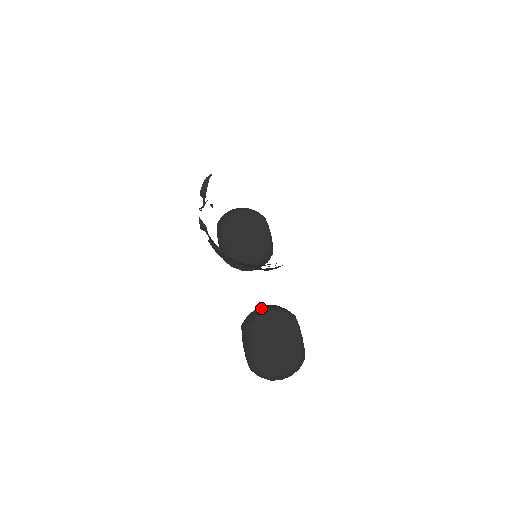
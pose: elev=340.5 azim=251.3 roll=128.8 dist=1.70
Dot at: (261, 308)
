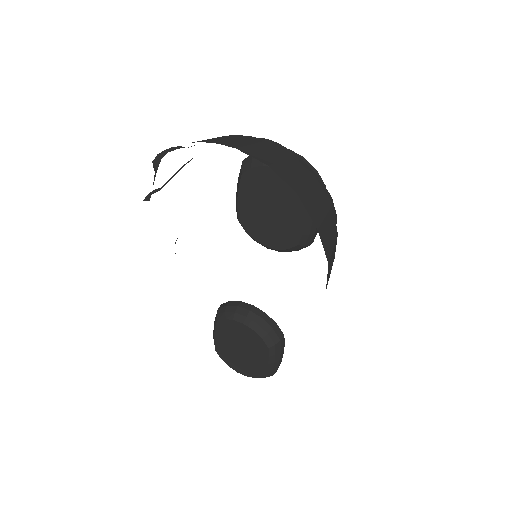
Dot at: (238, 312)
